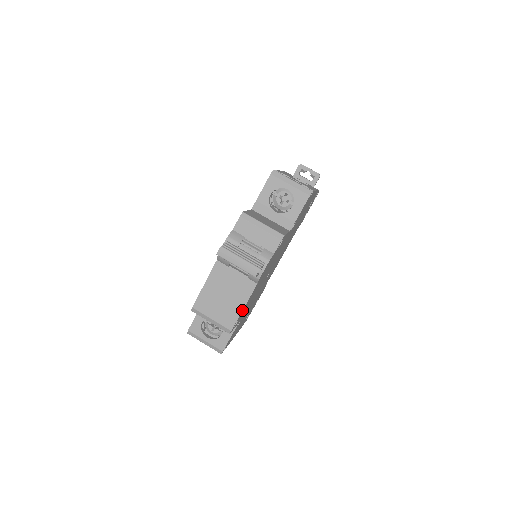
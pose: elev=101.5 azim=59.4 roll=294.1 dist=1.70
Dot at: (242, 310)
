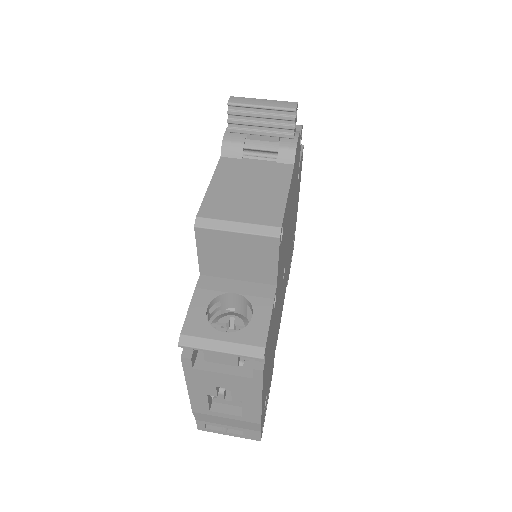
Dot at: (286, 197)
